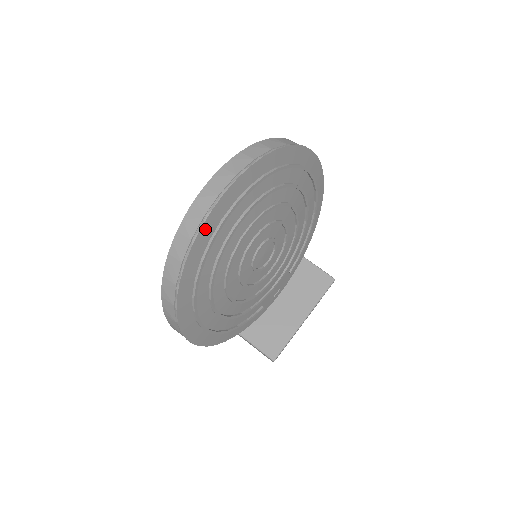
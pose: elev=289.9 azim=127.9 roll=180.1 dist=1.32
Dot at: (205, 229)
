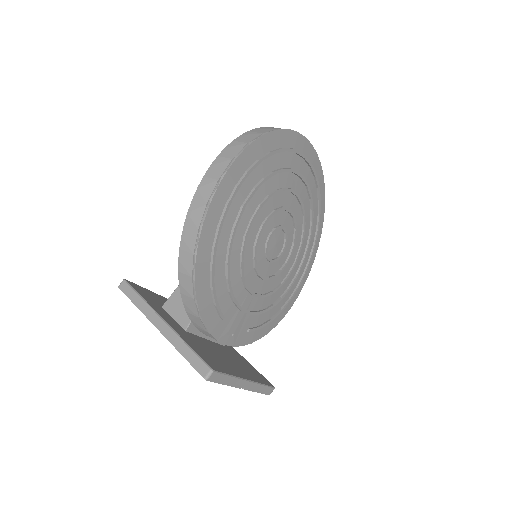
Dot at: (297, 138)
